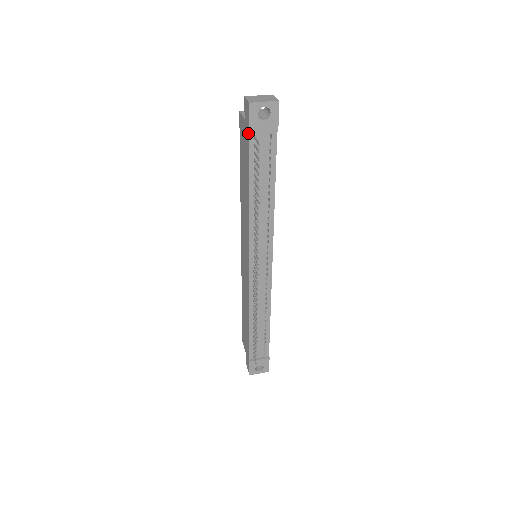
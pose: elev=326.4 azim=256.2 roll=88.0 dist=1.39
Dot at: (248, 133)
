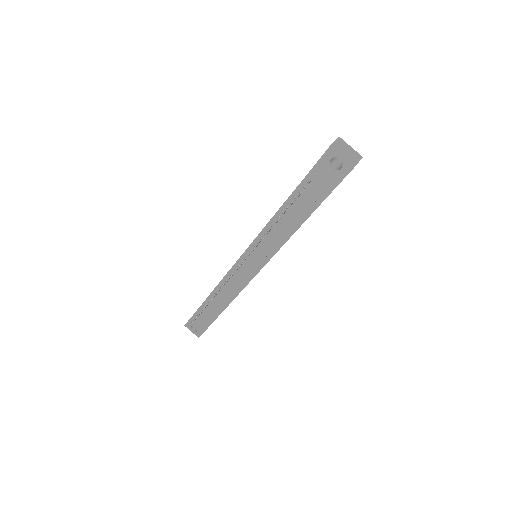
Dot at: (314, 166)
